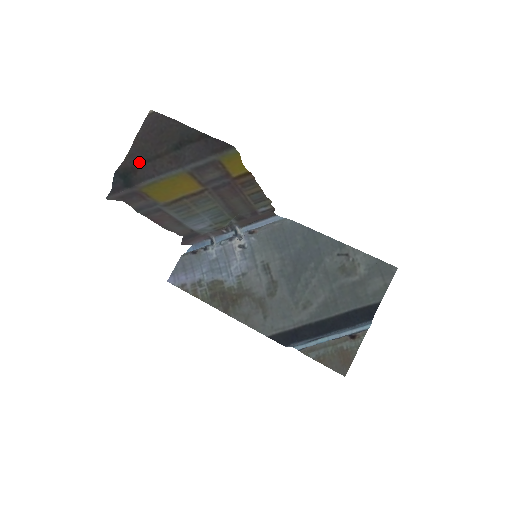
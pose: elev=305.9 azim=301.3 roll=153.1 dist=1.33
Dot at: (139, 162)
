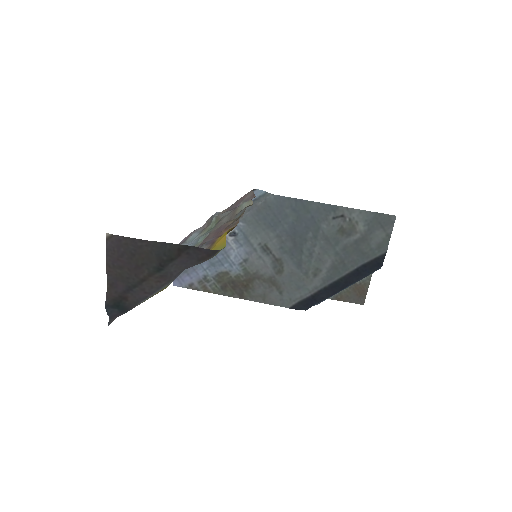
Dot at: (125, 290)
